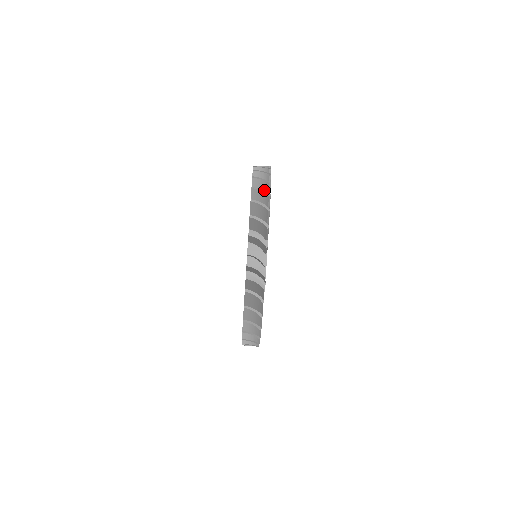
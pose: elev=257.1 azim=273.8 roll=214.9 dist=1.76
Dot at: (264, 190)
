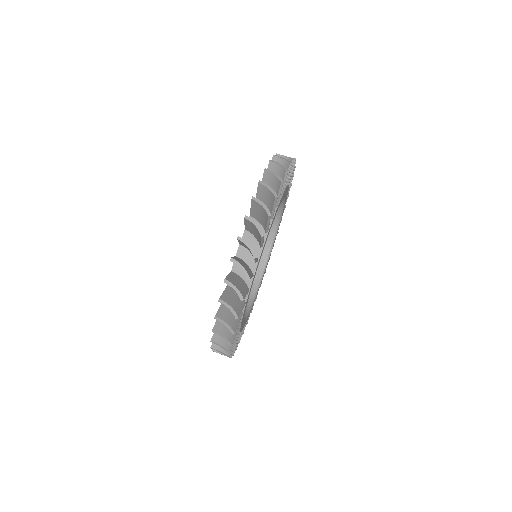
Dot at: occluded
